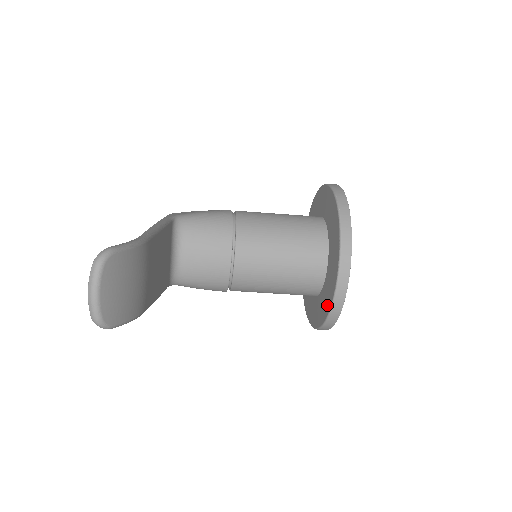
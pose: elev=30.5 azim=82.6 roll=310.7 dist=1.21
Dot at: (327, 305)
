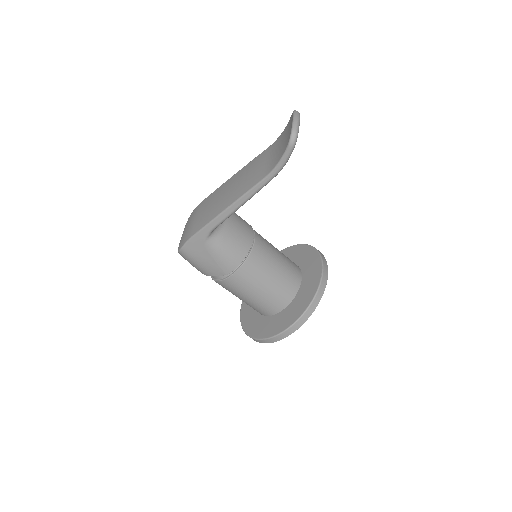
Dot at: (309, 296)
